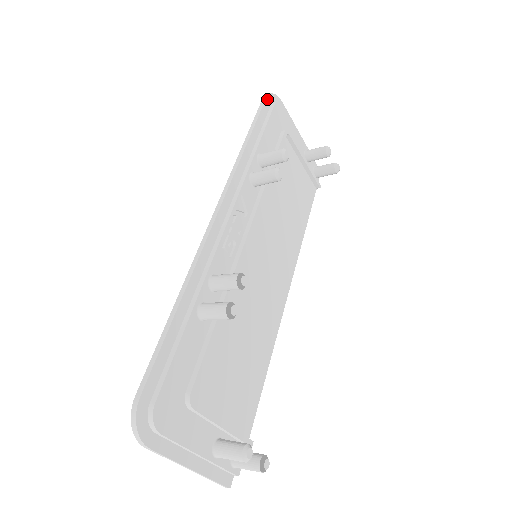
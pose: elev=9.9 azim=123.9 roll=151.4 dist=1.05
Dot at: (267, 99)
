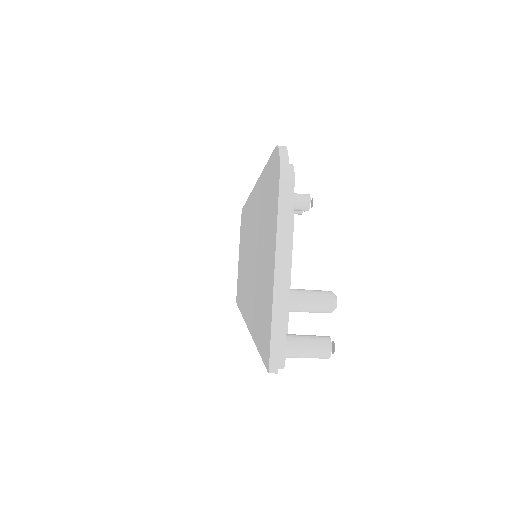
Dot at: occluded
